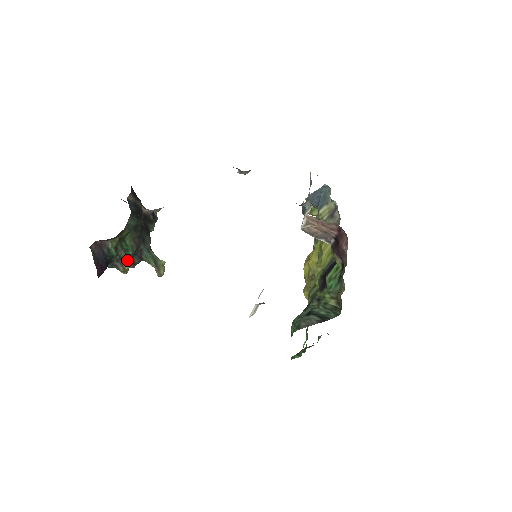
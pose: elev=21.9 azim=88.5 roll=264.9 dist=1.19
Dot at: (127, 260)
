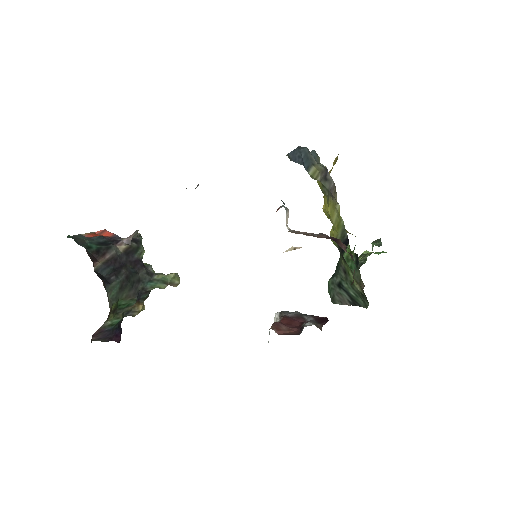
Dot at: (136, 304)
